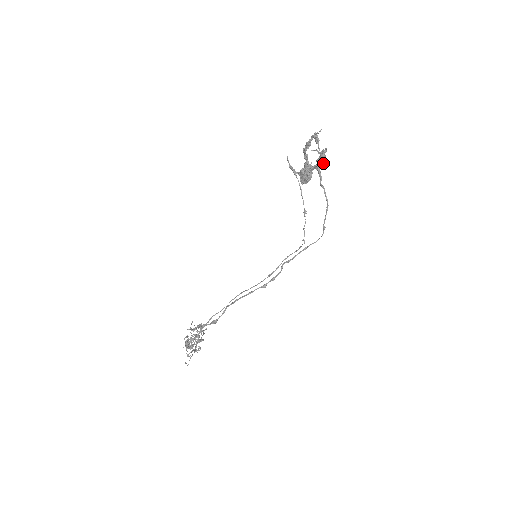
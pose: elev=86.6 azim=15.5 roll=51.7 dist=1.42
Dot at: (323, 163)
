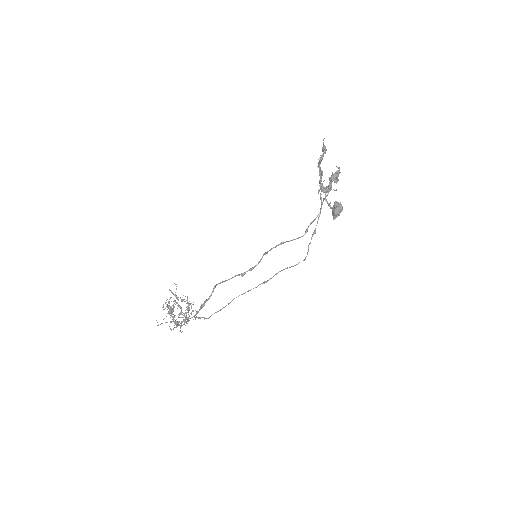
Dot at: (334, 181)
